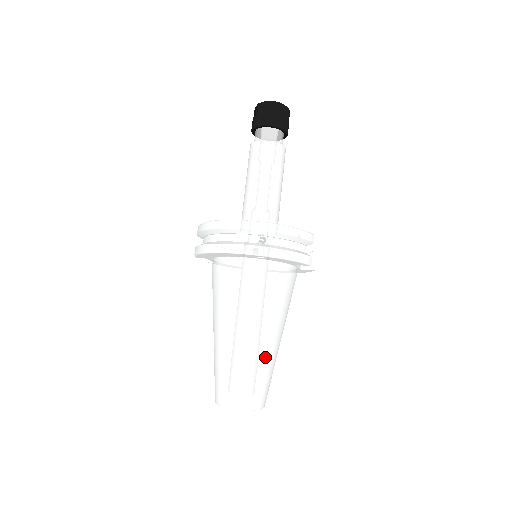
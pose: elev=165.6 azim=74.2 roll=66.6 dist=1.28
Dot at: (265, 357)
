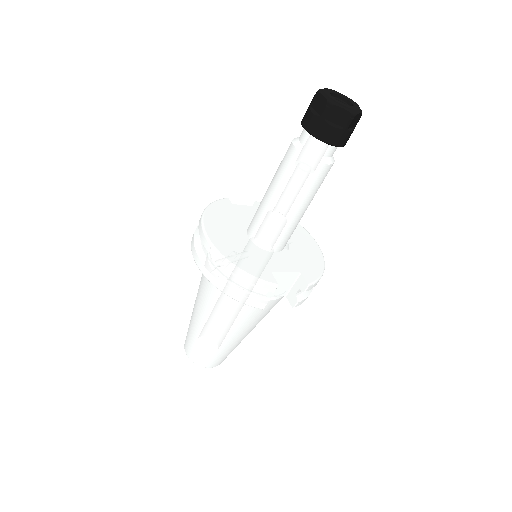
Dot at: (212, 342)
